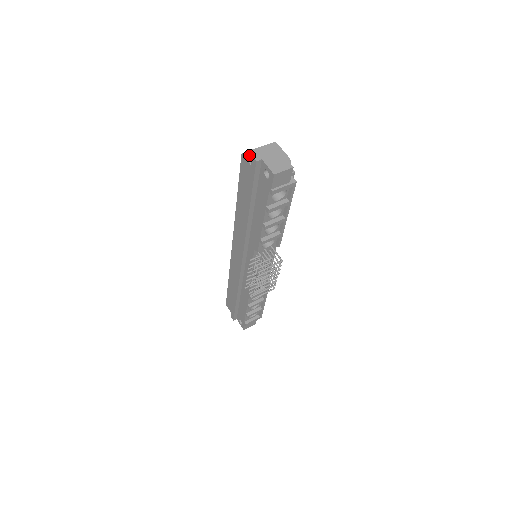
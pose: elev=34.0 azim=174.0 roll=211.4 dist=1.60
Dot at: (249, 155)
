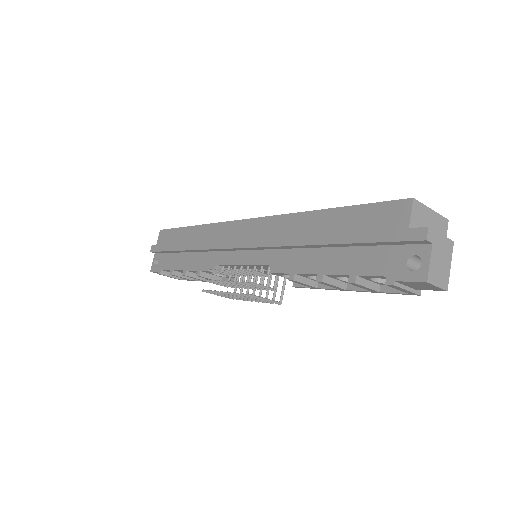
Dot at: (418, 210)
